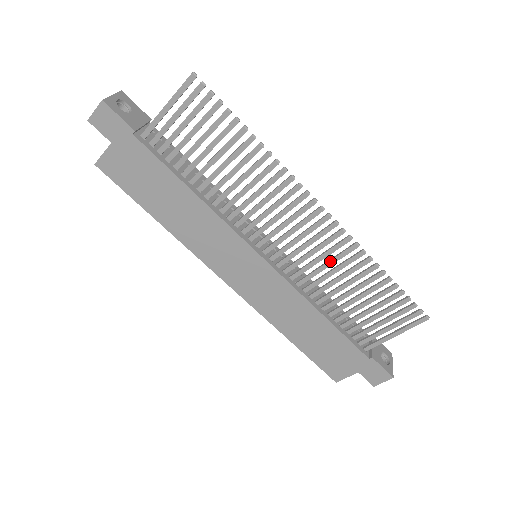
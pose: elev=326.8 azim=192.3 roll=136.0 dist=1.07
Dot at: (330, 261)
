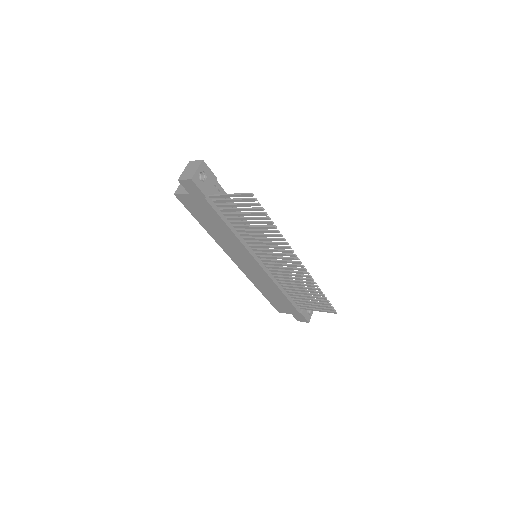
Dot at: (296, 278)
